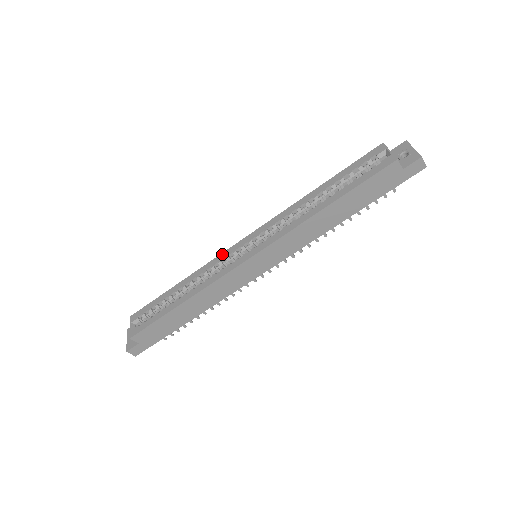
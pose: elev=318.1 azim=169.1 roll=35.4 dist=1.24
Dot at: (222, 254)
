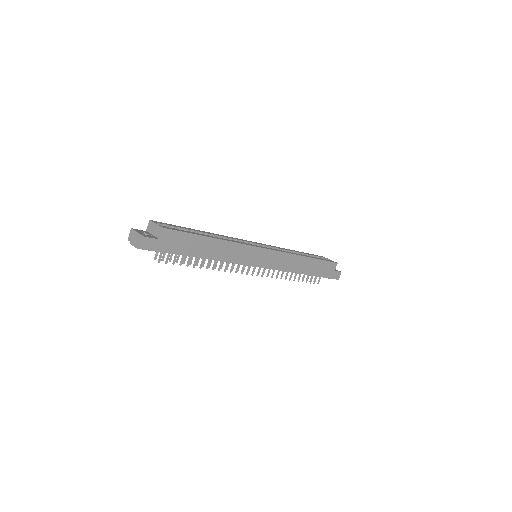
Dot at: occluded
